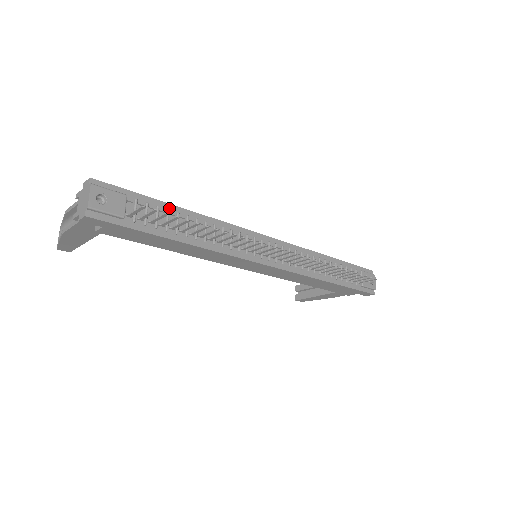
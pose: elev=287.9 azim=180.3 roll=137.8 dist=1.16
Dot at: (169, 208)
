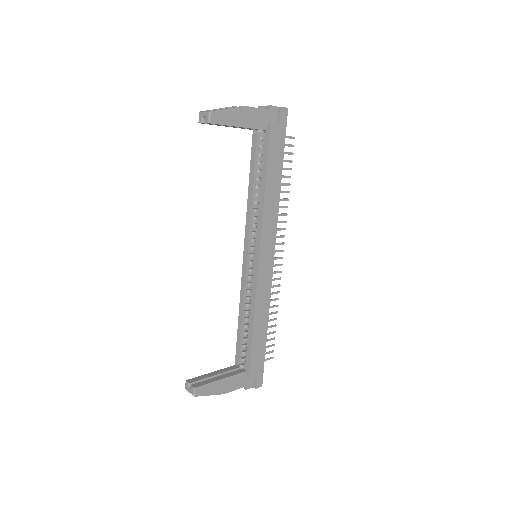
Dot at: occluded
